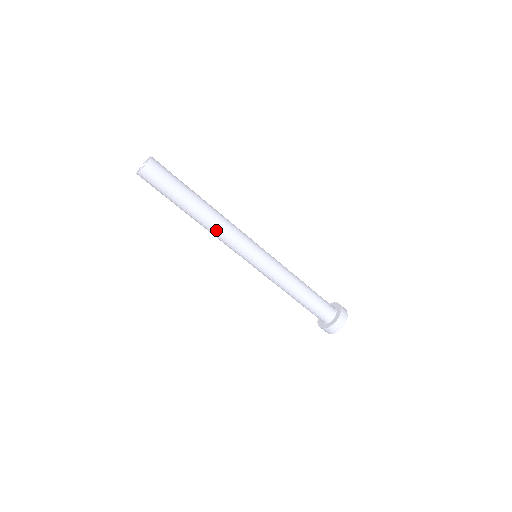
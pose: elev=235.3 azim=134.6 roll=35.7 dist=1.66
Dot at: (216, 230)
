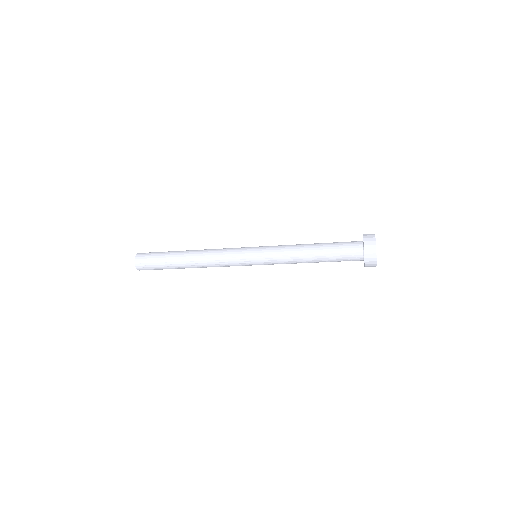
Dot at: (208, 264)
